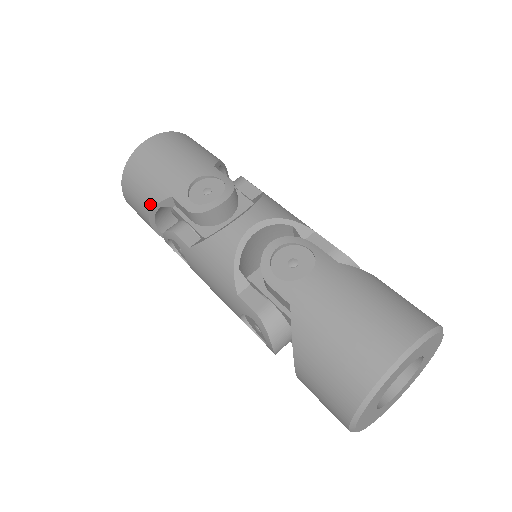
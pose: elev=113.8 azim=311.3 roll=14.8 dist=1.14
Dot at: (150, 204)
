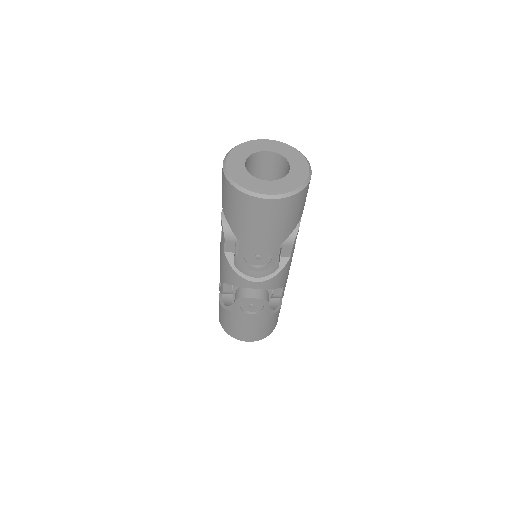
Dot at: (227, 218)
